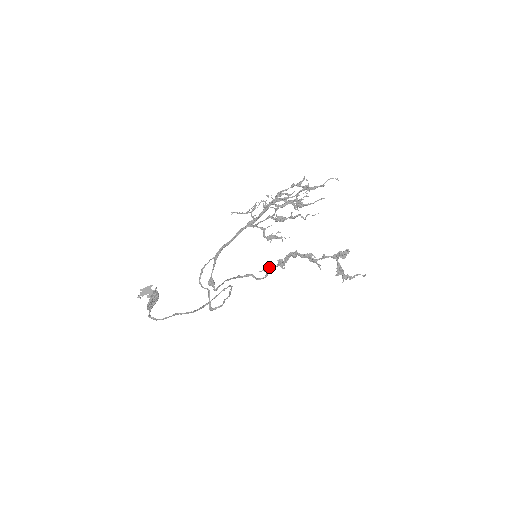
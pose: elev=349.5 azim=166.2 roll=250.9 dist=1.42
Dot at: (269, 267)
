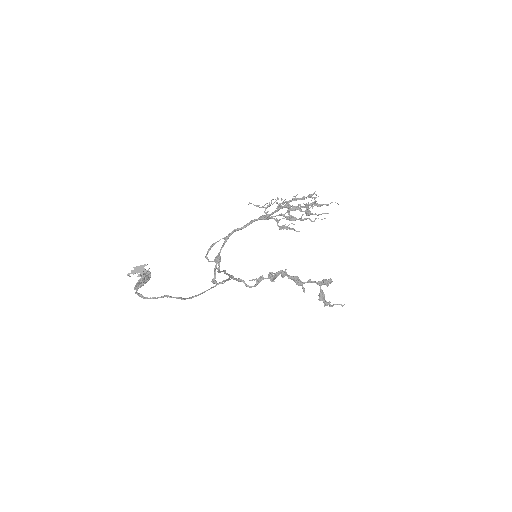
Dot at: (260, 277)
